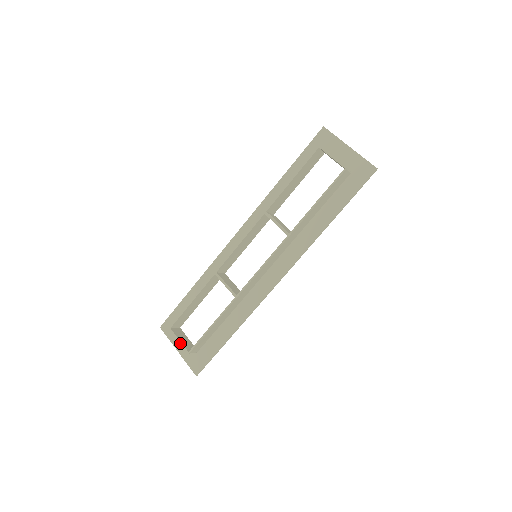
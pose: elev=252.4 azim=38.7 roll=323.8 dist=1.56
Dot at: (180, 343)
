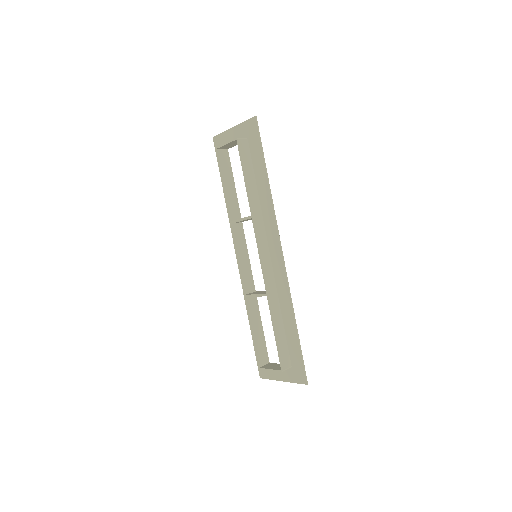
Dot at: occluded
